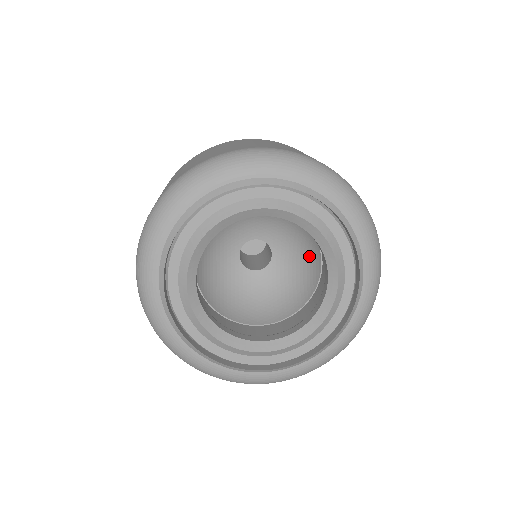
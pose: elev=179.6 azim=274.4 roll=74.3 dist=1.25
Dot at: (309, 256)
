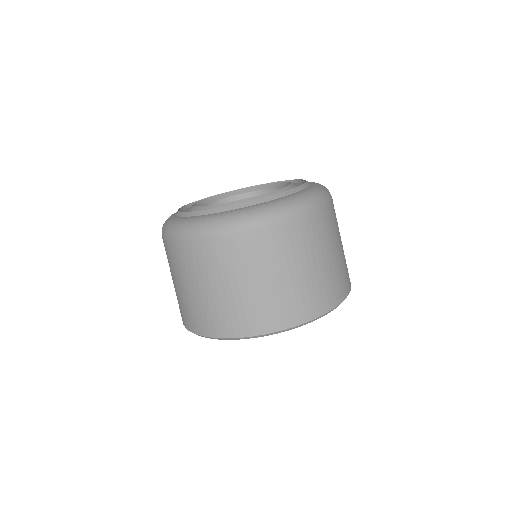
Dot at: occluded
